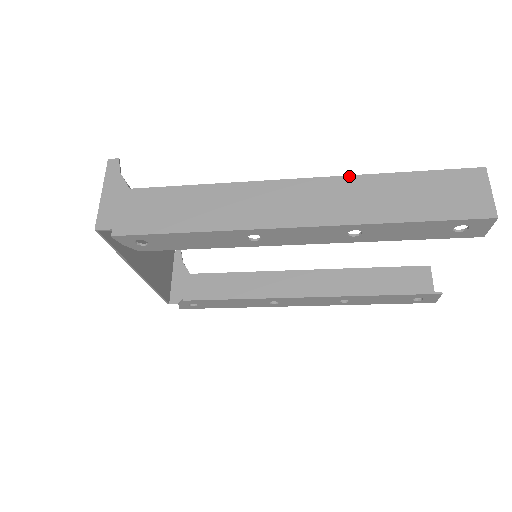
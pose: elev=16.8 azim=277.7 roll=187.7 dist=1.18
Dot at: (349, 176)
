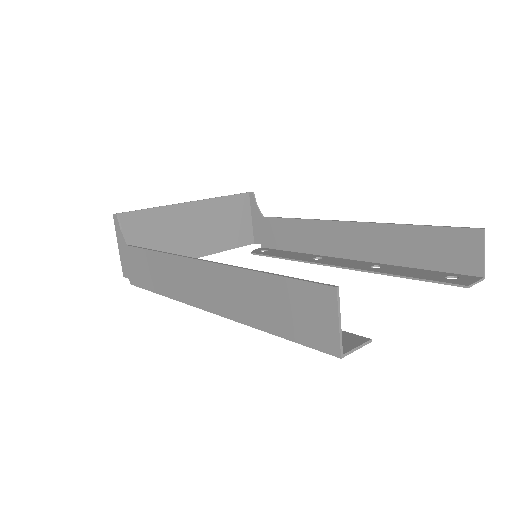
Dot at: (229, 267)
